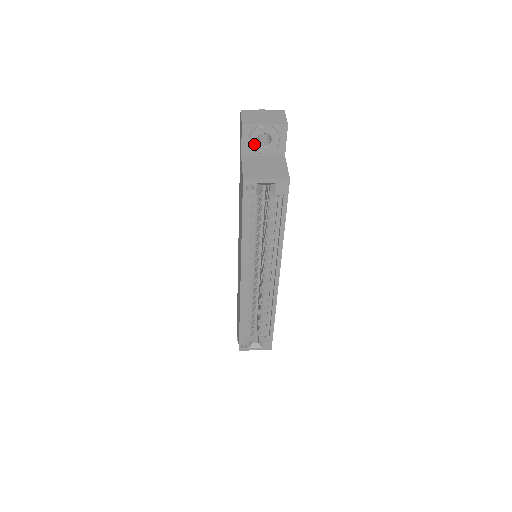
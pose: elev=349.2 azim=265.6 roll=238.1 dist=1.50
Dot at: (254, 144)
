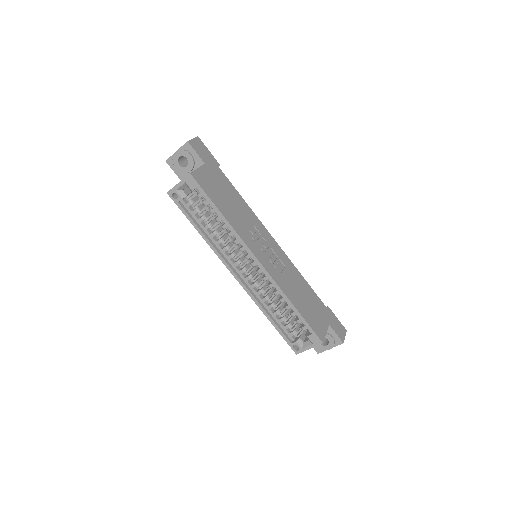
Dot at: (180, 169)
